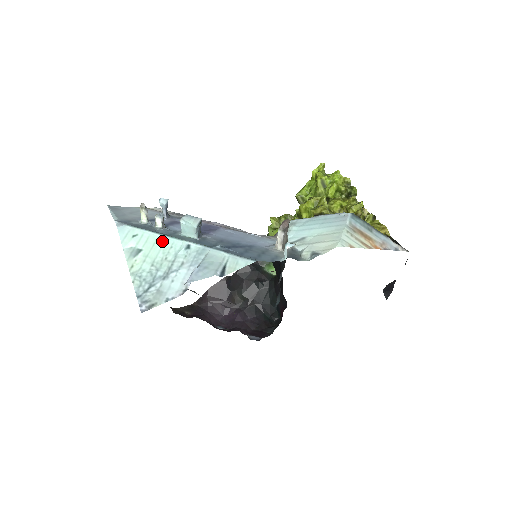
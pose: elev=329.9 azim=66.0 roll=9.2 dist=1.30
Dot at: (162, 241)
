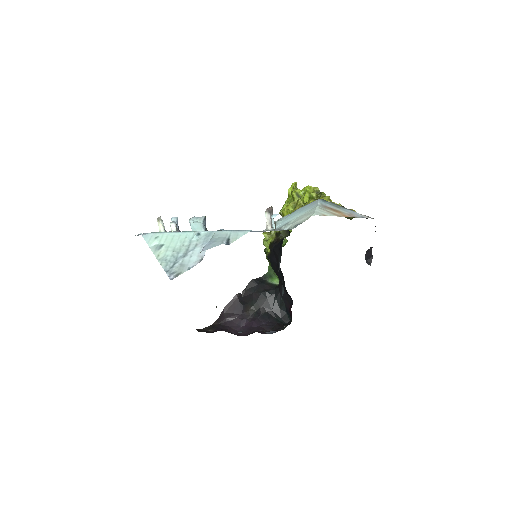
Dot at: (178, 236)
